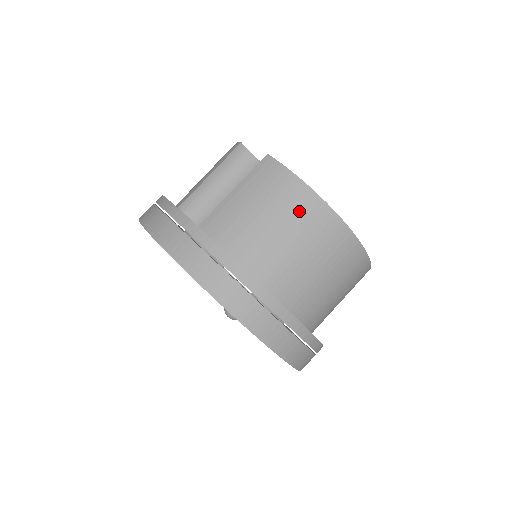
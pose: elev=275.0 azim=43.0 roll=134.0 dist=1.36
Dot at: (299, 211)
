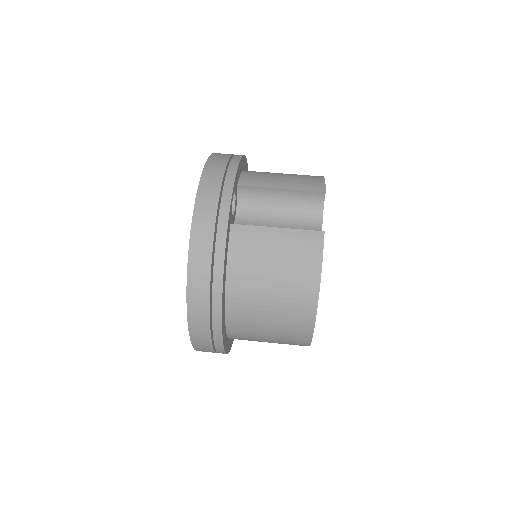
Dot at: (296, 290)
